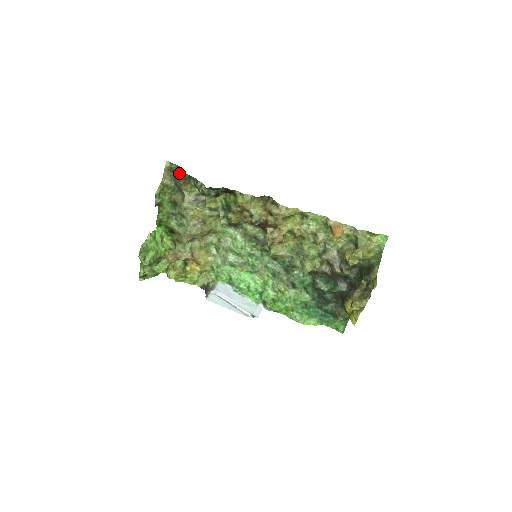
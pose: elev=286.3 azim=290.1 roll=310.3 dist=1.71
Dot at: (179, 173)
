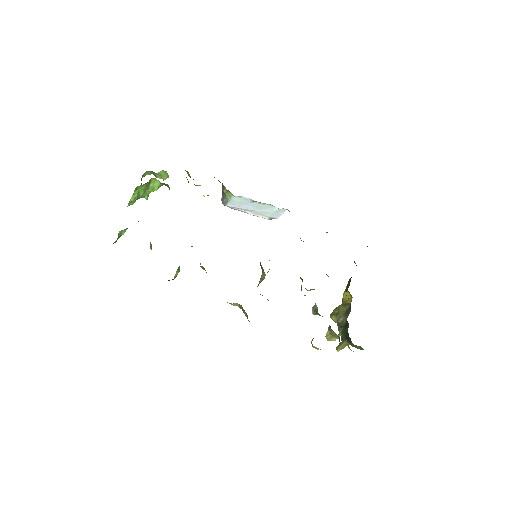
Dot at: occluded
